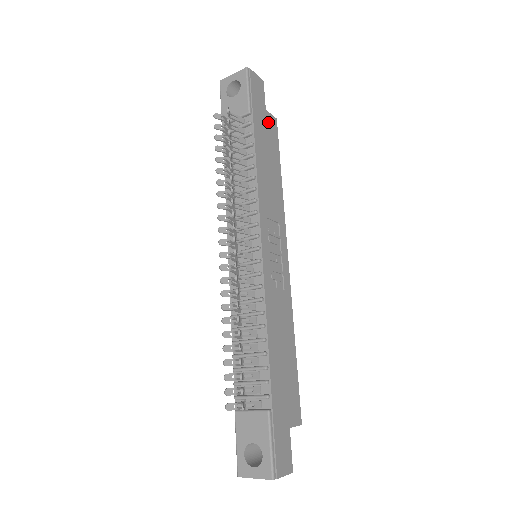
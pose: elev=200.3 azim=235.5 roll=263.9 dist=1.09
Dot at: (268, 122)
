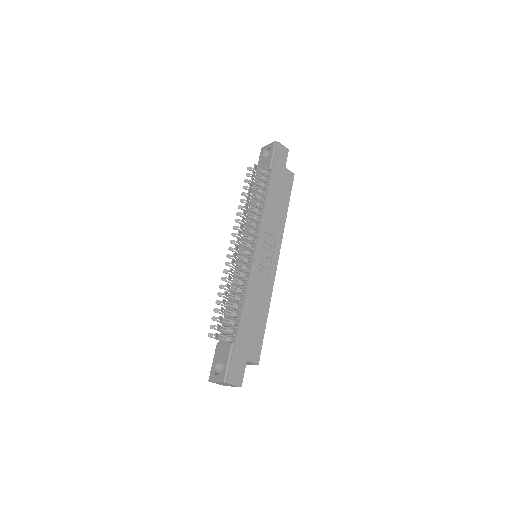
Dot at: (285, 175)
